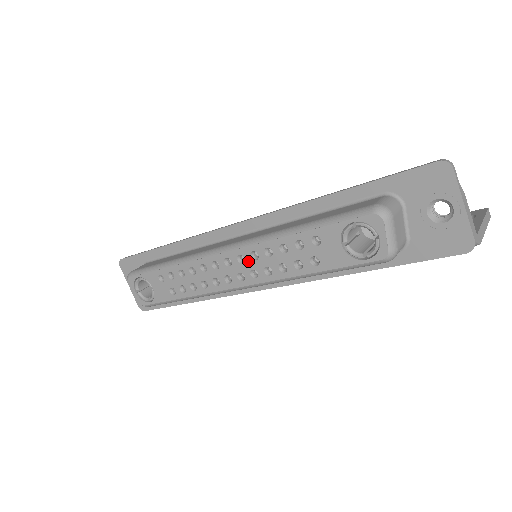
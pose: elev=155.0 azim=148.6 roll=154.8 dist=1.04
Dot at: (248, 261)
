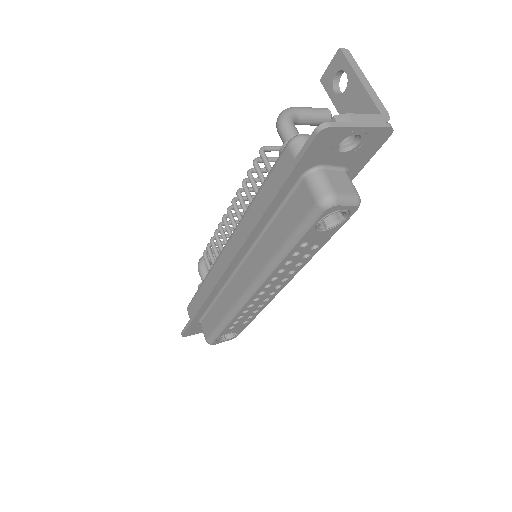
Dot at: (274, 282)
